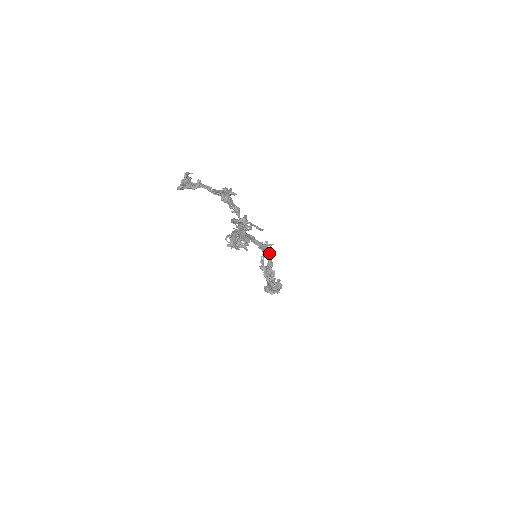
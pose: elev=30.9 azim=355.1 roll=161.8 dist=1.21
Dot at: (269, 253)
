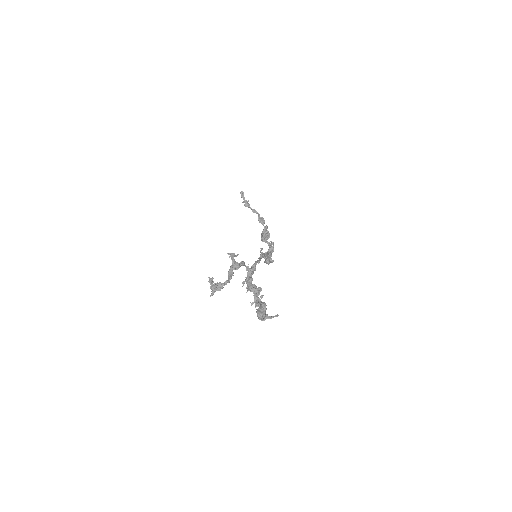
Dot at: (265, 255)
